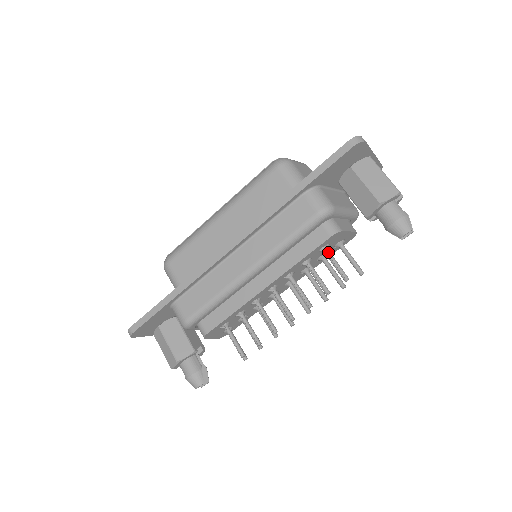
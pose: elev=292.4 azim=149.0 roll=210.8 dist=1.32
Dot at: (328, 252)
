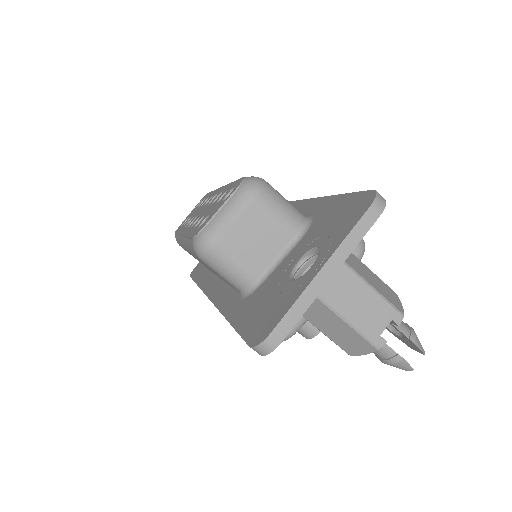
Dot at: occluded
